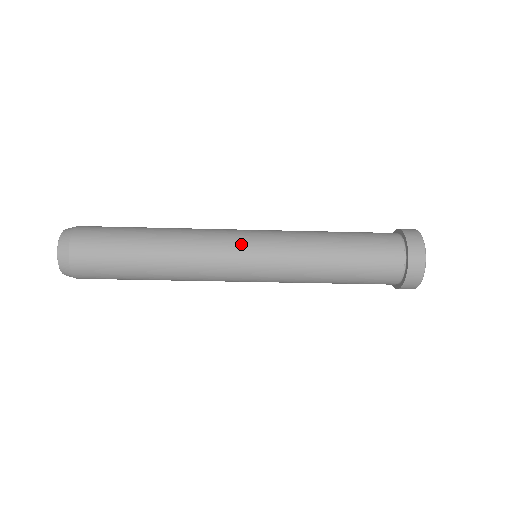
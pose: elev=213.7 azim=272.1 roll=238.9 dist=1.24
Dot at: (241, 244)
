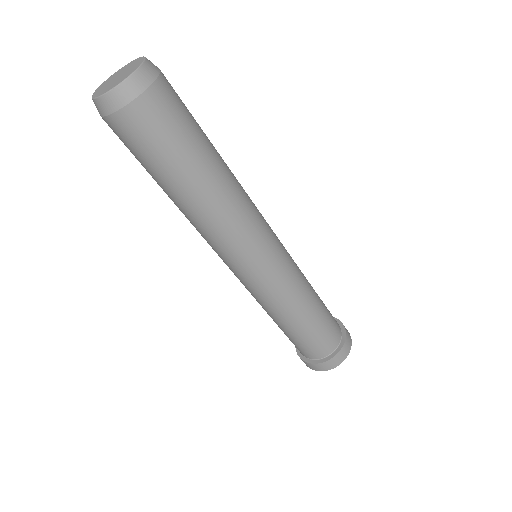
Dot at: (273, 232)
